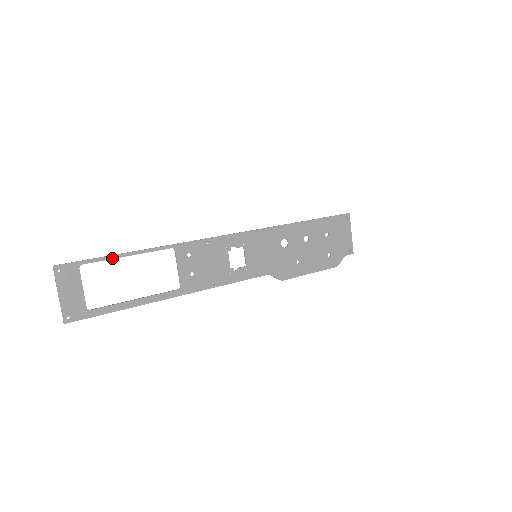
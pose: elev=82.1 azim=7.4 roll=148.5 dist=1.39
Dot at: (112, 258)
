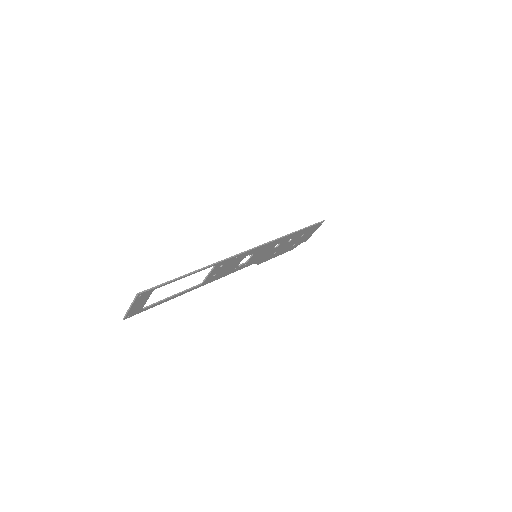
Dot at: (176, 280)
